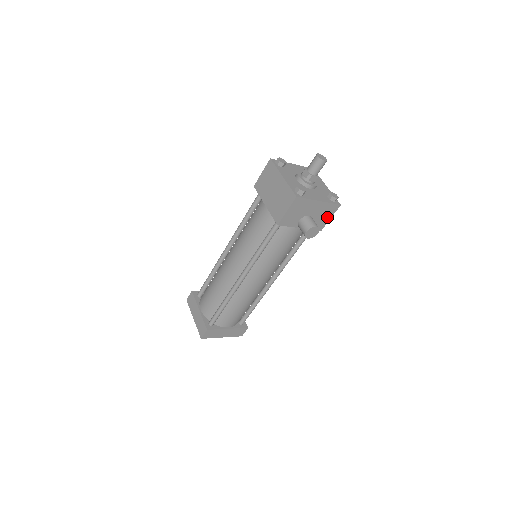
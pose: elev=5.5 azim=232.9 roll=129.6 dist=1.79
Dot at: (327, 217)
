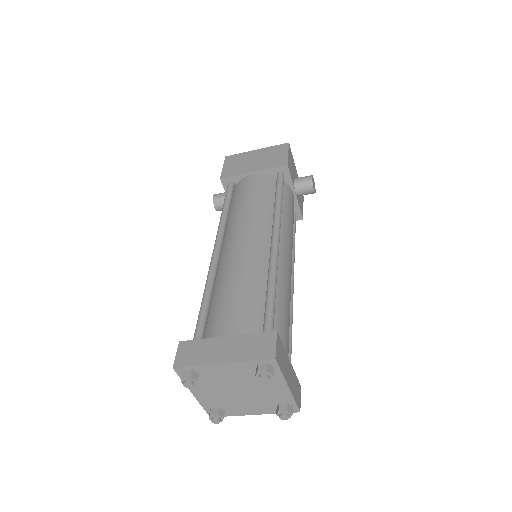
Dot at: (302, 203)
